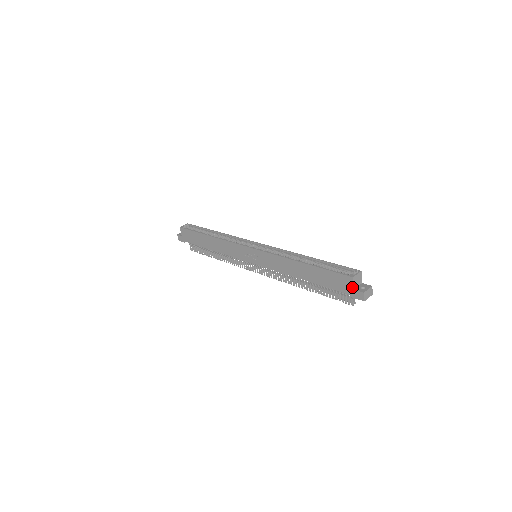
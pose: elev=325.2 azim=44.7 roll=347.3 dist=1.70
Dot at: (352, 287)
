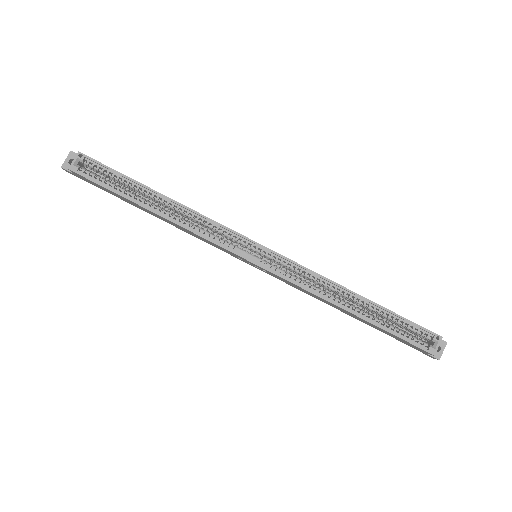
Dot at: (425, 353)
